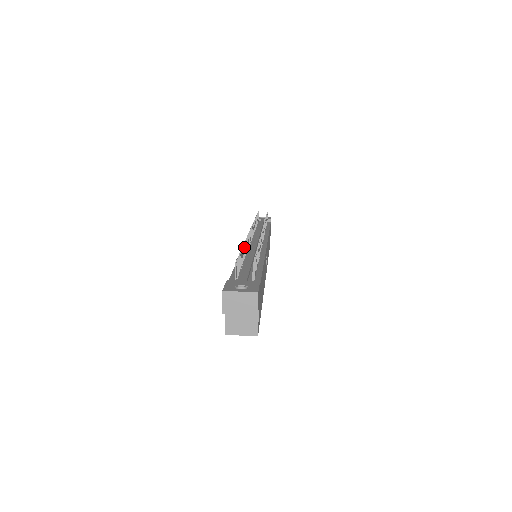
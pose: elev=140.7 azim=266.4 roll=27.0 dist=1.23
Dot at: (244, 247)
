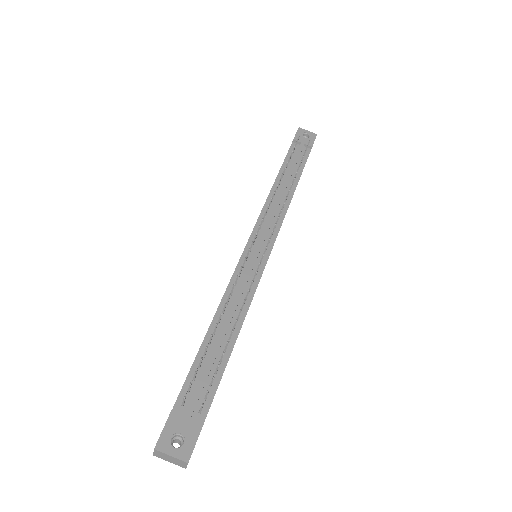
Dot at: (221, 315)
